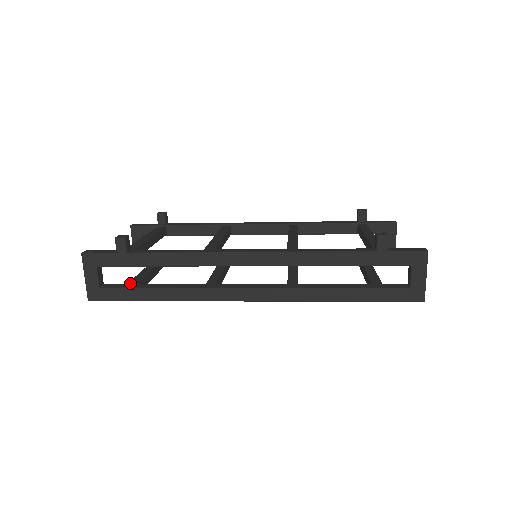
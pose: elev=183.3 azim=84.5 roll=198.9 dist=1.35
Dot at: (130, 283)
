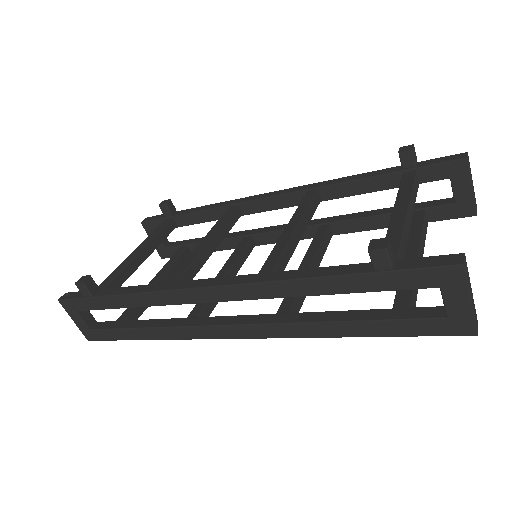
Dot at: (121, 316)
